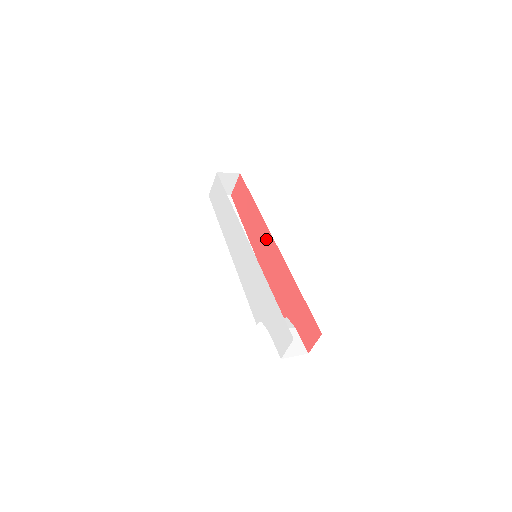
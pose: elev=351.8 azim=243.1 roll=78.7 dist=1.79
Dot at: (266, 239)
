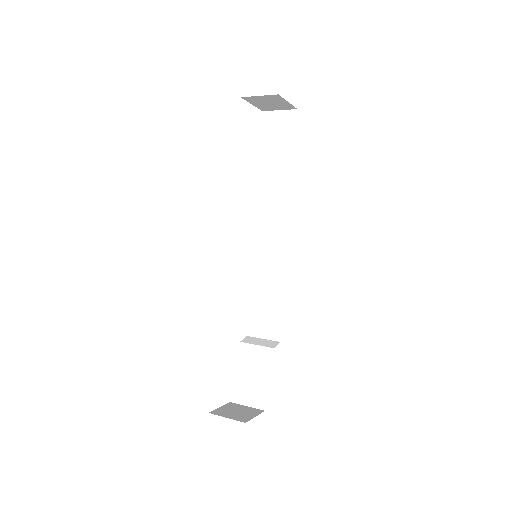
Dot at: occluded
